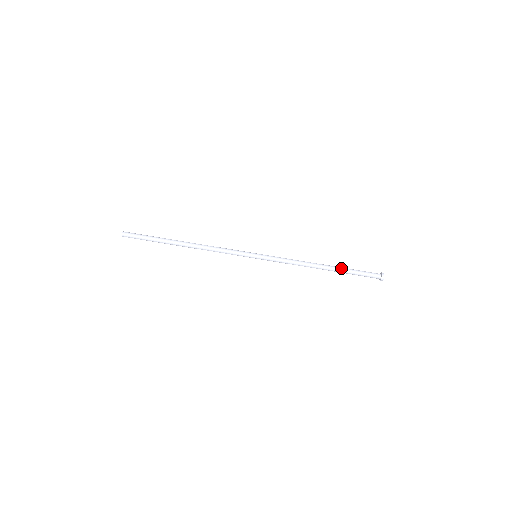
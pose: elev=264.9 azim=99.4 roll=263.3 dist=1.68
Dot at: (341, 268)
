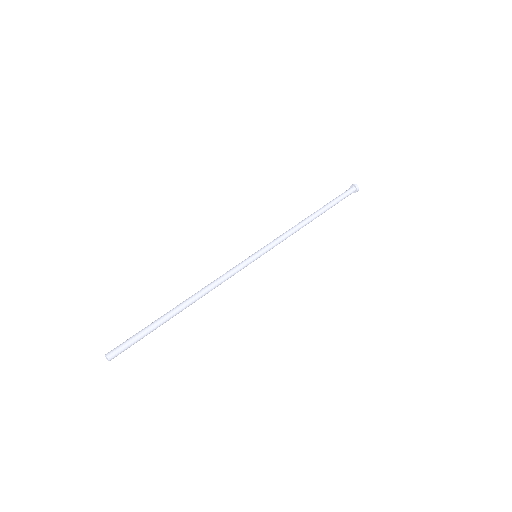
Dot at: (326, 206)
